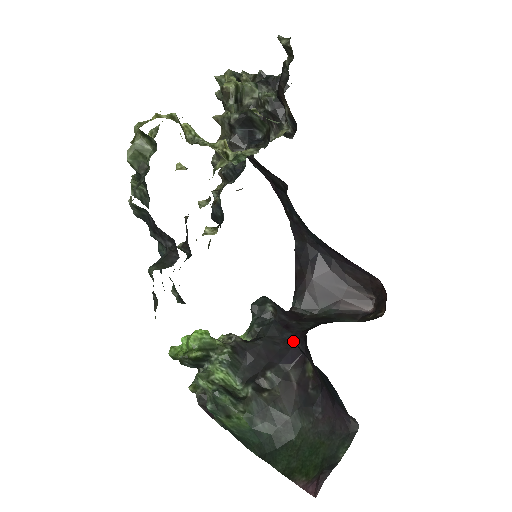
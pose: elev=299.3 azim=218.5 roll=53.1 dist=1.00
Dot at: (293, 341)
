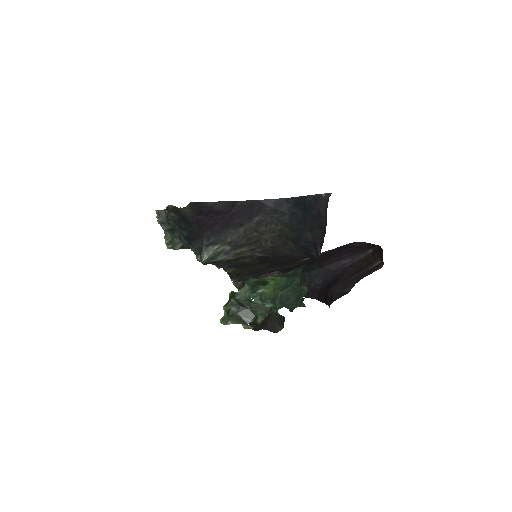
Dot at: occluded
